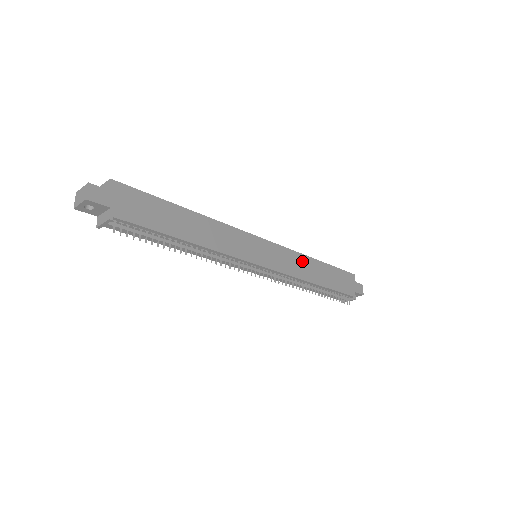
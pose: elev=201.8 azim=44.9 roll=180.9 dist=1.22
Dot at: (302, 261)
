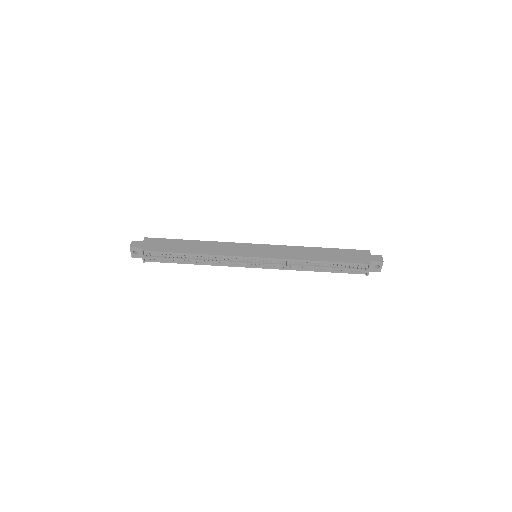
Dot at: (299, 250)
